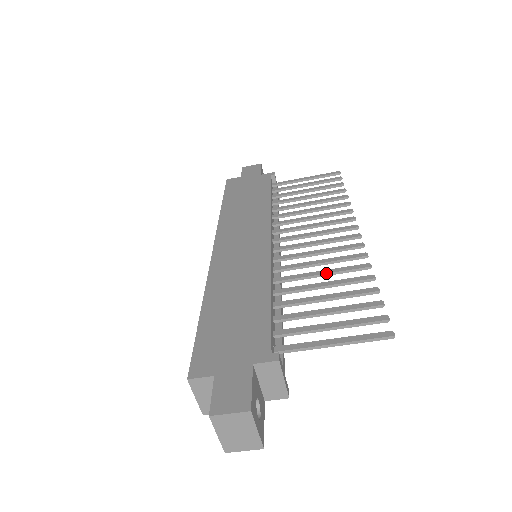
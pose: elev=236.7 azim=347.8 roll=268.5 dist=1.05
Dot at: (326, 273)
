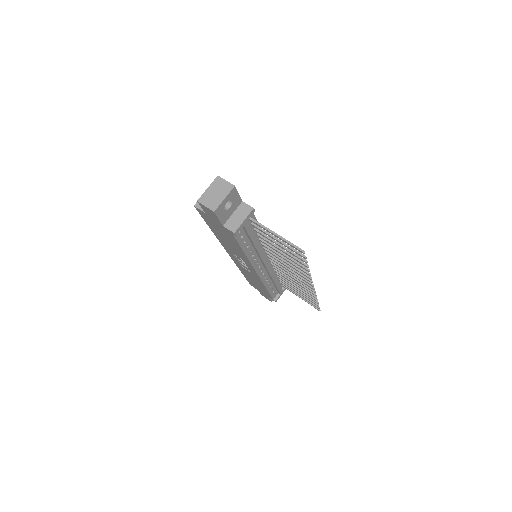
Dot at: (288, 259)
